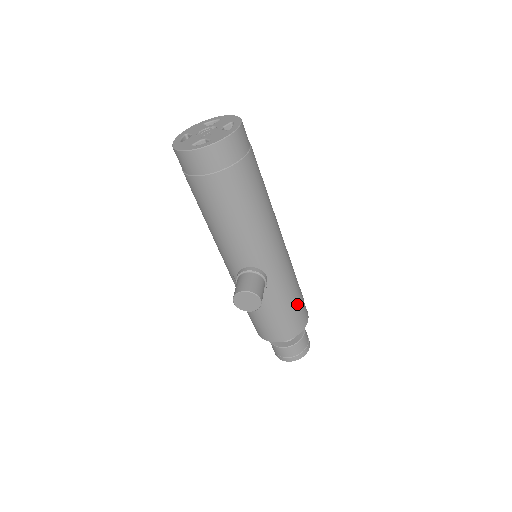
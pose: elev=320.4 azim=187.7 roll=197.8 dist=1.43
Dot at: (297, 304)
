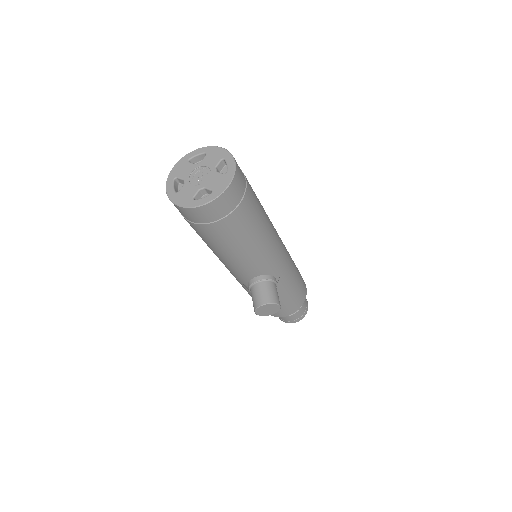
Dot at: (299, 283)
